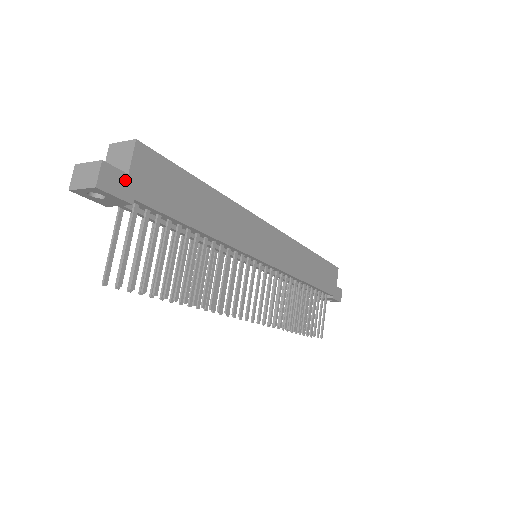
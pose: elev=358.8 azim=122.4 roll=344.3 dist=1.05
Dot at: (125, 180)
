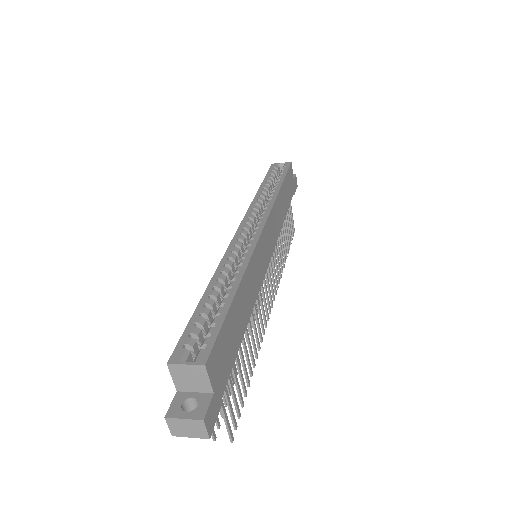
Dot at: (214, 400)
